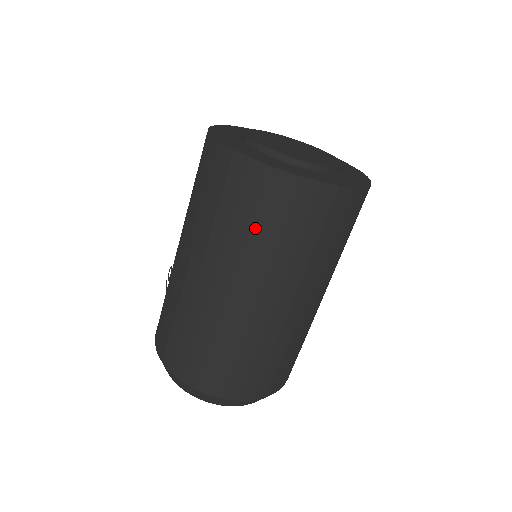
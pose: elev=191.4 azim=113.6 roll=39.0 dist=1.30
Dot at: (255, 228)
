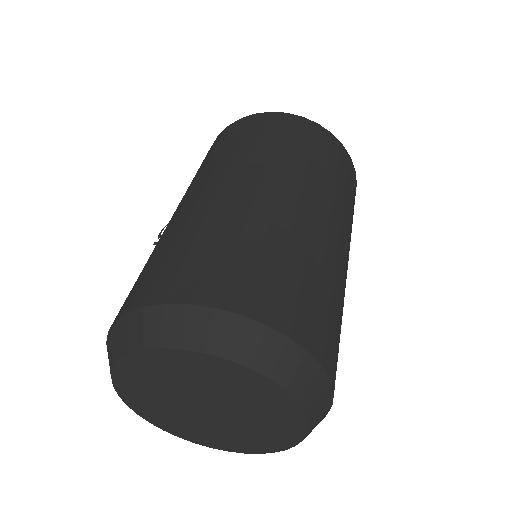
Dot at: (301, 150)
